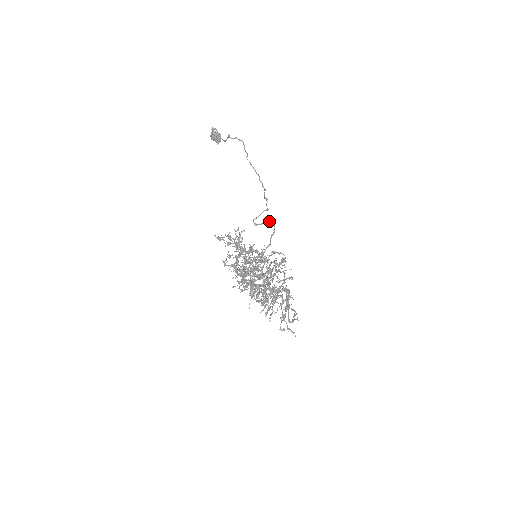
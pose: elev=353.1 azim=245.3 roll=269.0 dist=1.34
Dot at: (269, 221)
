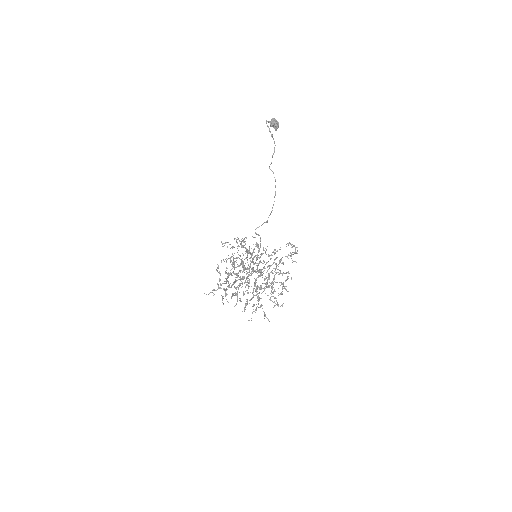
Dot at: occluded
